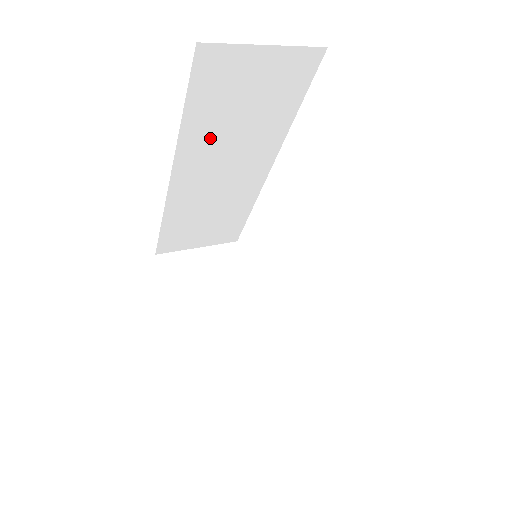
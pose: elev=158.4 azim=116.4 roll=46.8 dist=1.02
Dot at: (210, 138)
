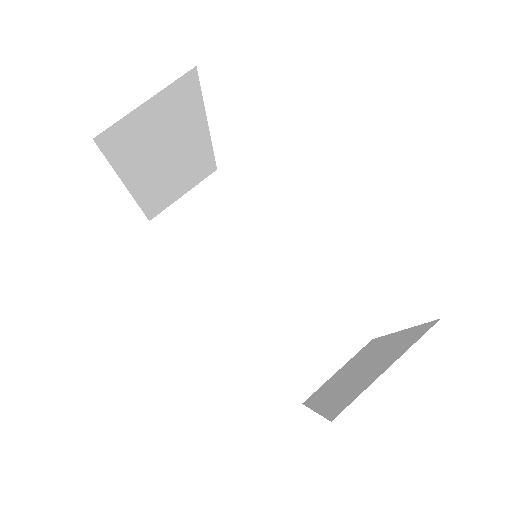
Dot at: occluded
